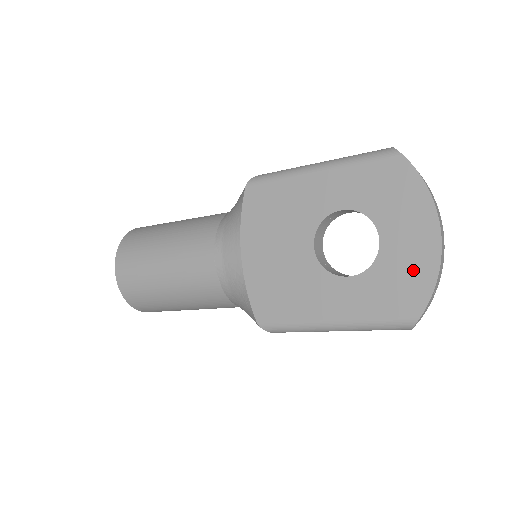
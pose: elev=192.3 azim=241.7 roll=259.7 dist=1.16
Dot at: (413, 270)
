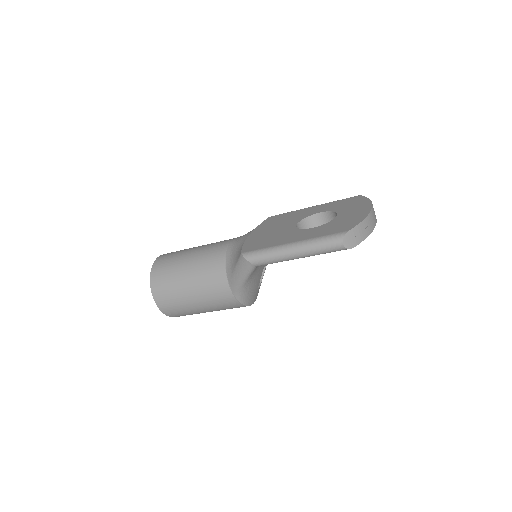
Dot at: (352, 219)
